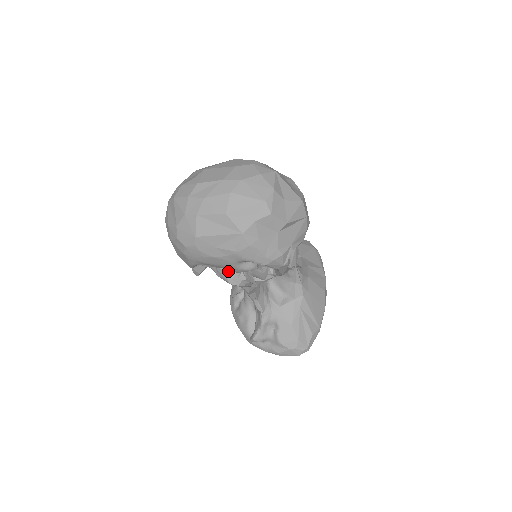
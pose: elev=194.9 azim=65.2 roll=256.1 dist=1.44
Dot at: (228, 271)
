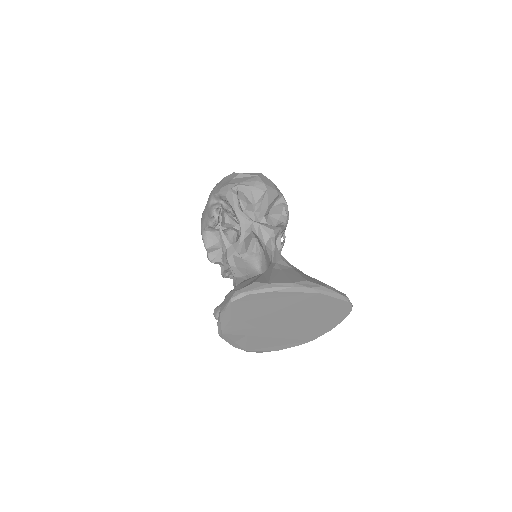
Dot at: occluded
